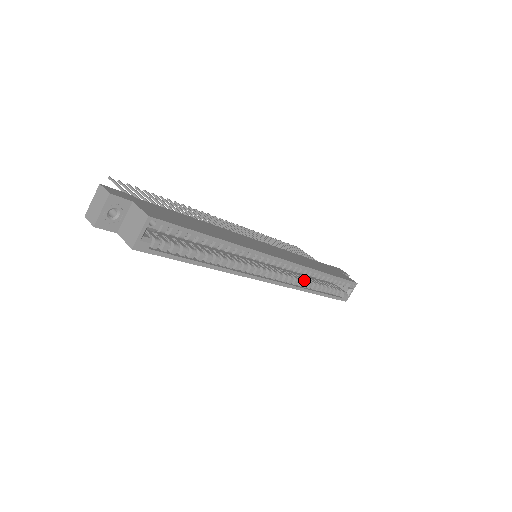
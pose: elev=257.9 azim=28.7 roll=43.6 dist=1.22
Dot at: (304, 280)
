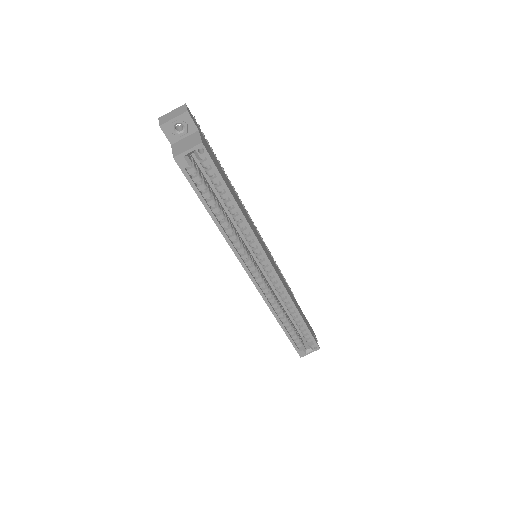
Dot at: (279, 306)
